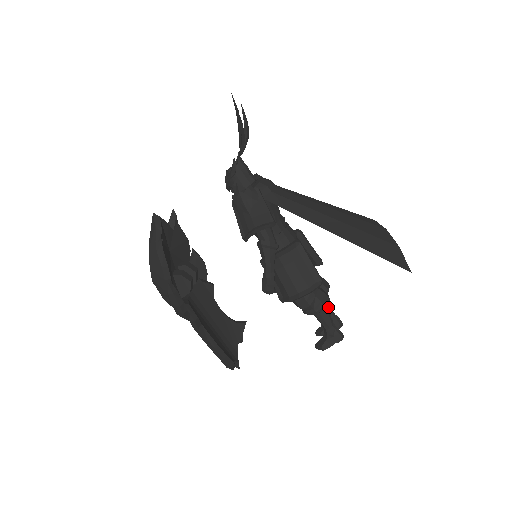
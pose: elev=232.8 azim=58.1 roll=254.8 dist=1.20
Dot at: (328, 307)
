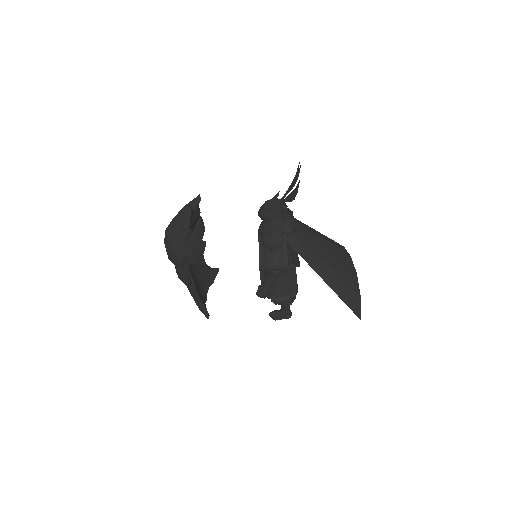
Dot at: occluded
